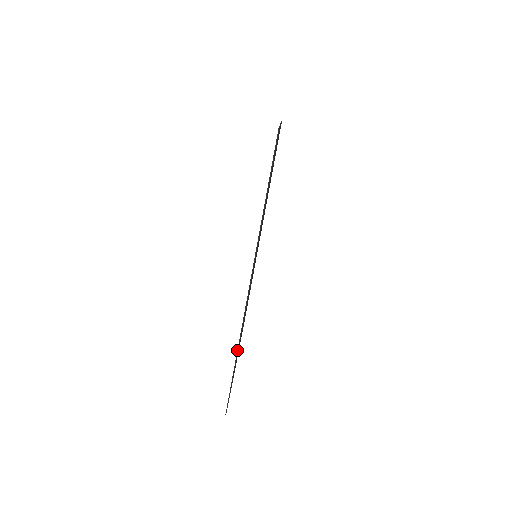
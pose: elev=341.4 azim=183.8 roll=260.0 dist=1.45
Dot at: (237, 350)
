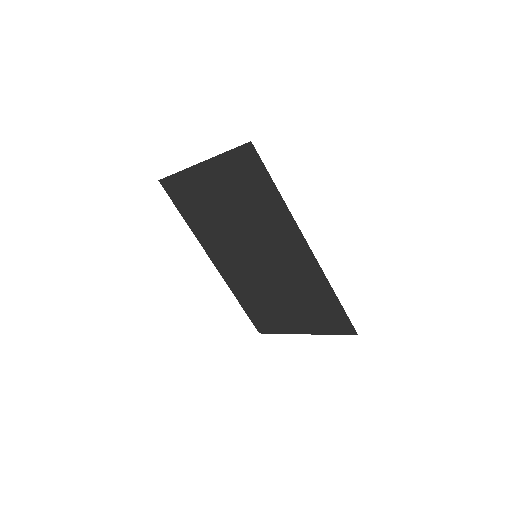
Dot at: (333, 291)
